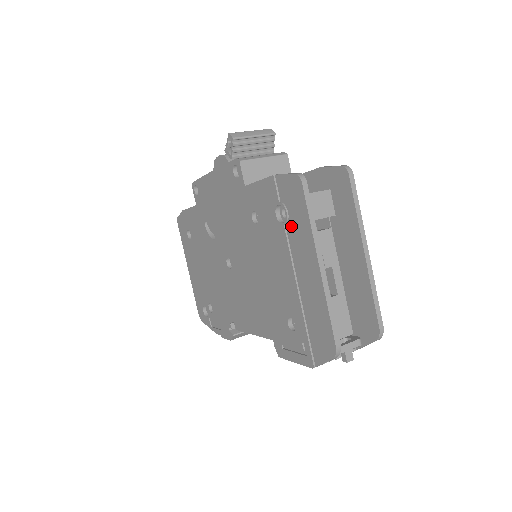
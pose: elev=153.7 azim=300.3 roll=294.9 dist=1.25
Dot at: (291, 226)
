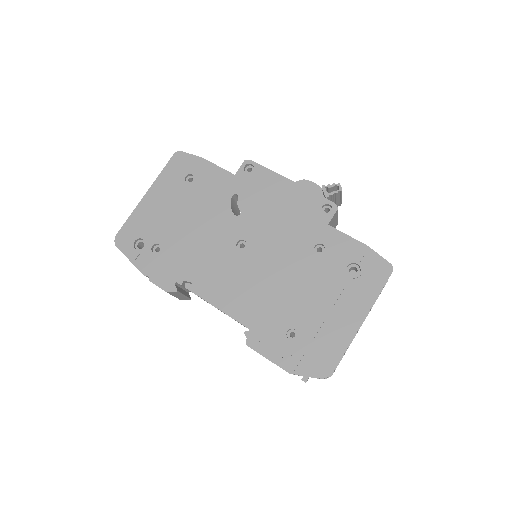
Dot at: (357, 283)
